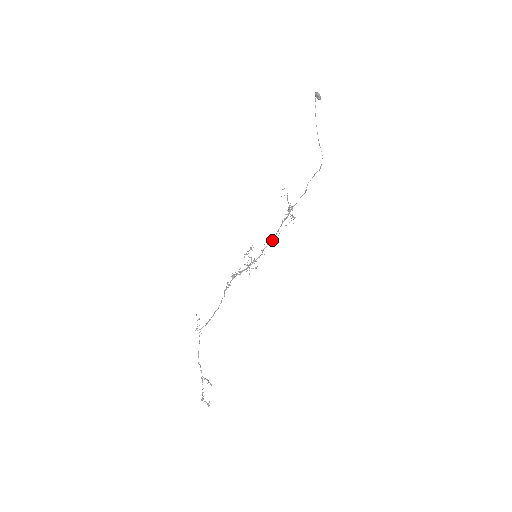
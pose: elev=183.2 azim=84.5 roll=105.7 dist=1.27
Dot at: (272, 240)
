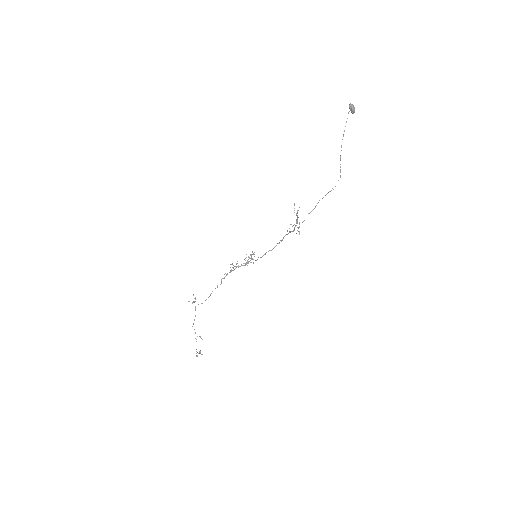
Dot at: (274, 247)
